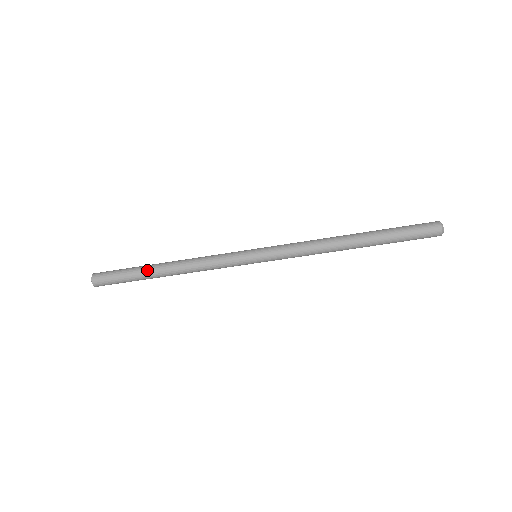
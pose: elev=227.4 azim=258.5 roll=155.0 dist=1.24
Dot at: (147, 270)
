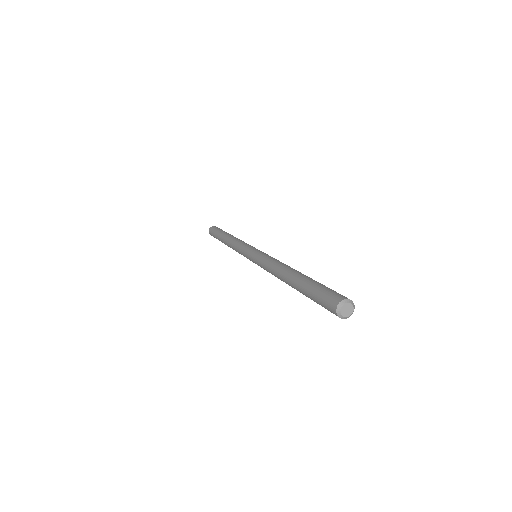
Dot at: (221, 240)
